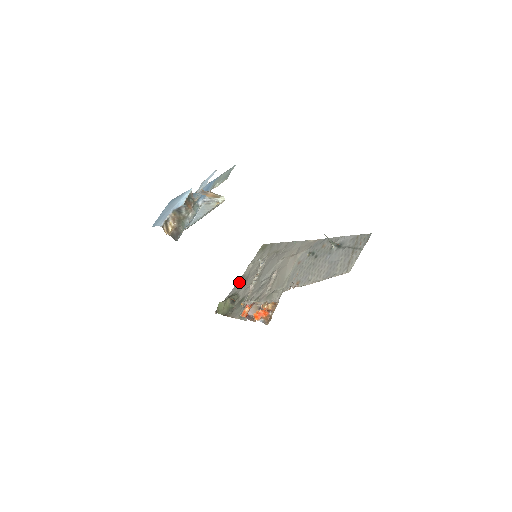
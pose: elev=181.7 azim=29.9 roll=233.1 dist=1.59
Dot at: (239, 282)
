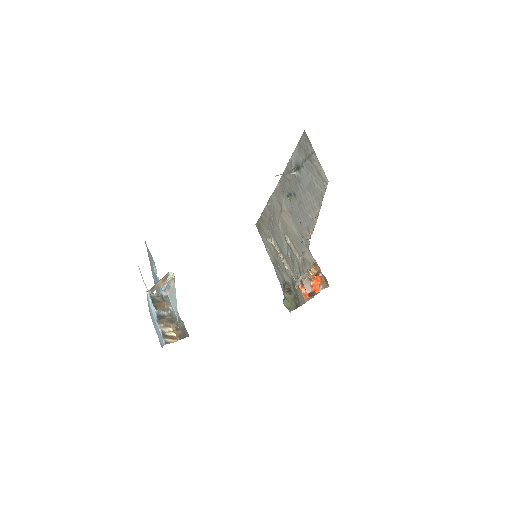
Dot at: (276, 271)
